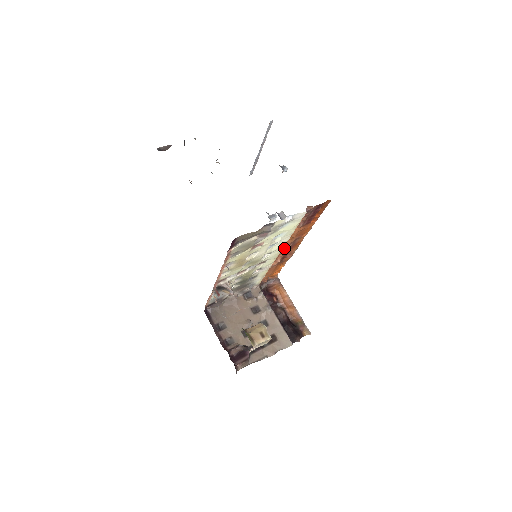
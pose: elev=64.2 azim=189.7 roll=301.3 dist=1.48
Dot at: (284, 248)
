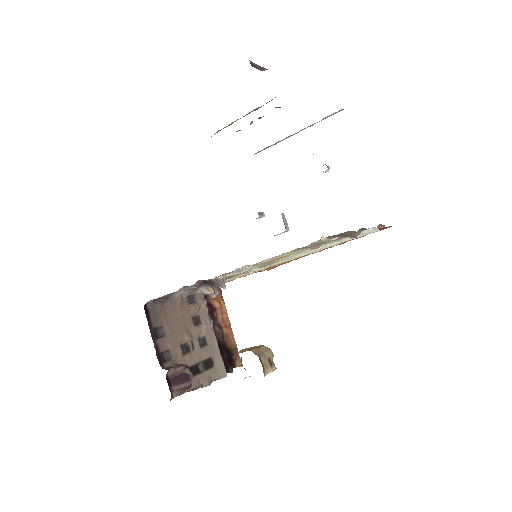
Dot at: occluded
